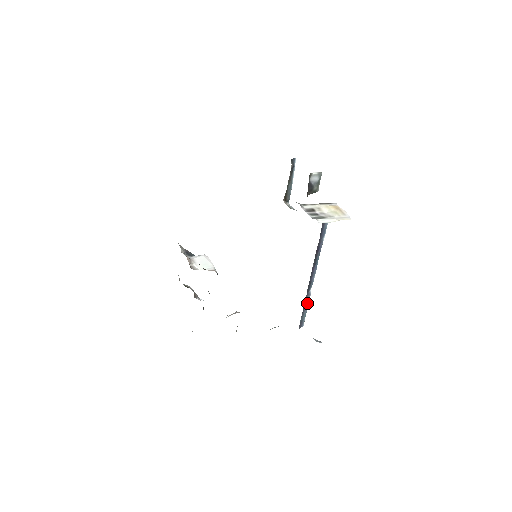
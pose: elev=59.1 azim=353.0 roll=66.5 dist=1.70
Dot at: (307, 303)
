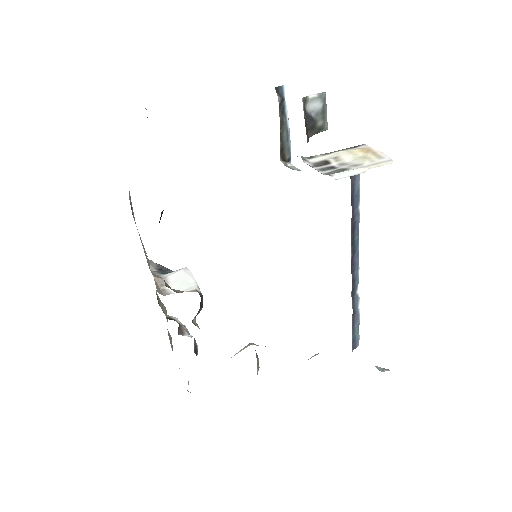
Dot at: (356, 311)
